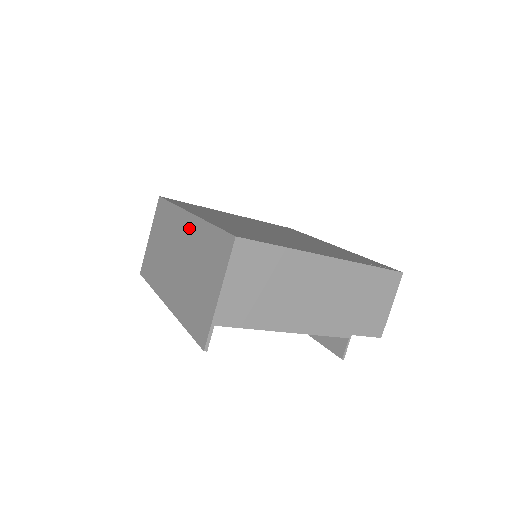
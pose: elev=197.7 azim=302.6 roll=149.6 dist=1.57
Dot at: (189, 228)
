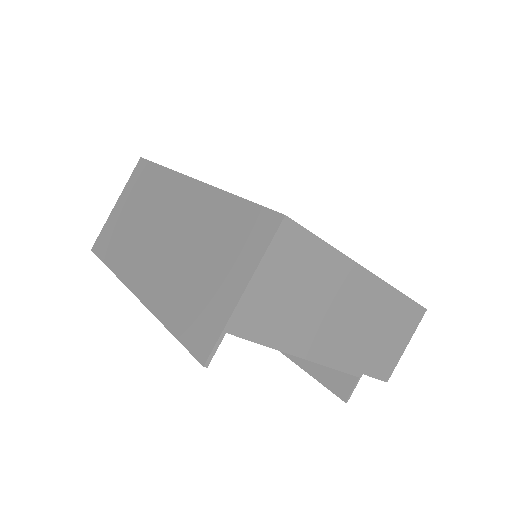
Dot at: (193, 199)
